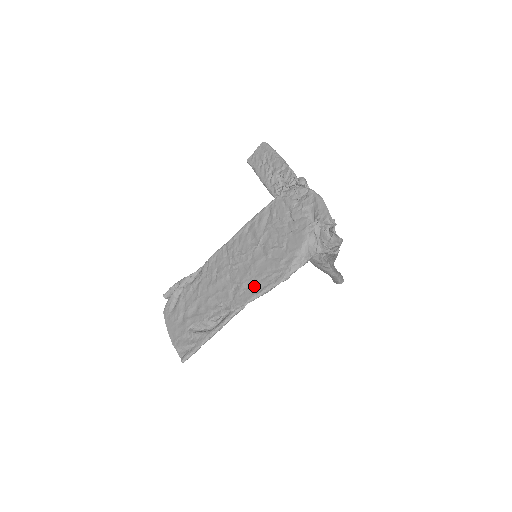
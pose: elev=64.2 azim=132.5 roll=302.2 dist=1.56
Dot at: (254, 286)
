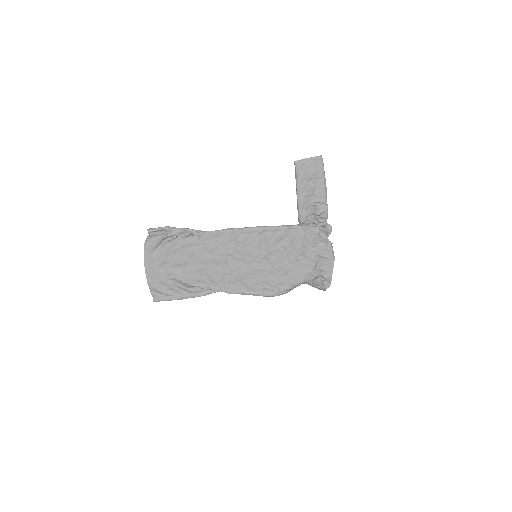
Dot at: (246, 286)
